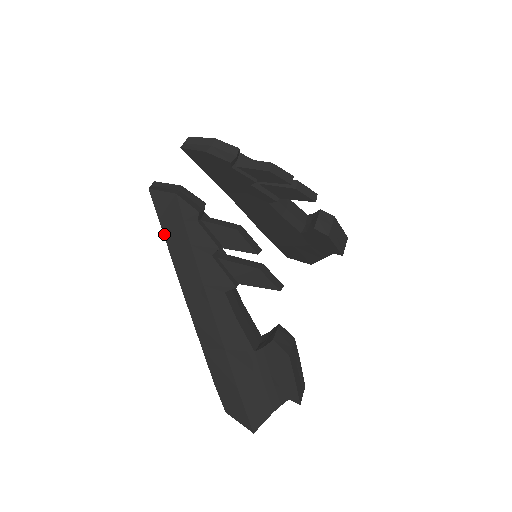
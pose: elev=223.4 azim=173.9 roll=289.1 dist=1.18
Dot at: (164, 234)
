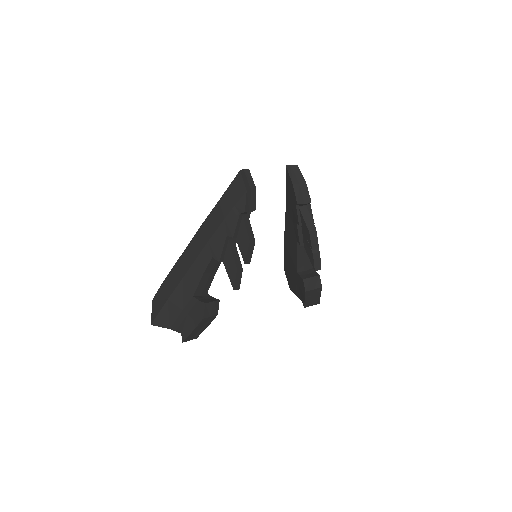
Dot at: (222, 197)
